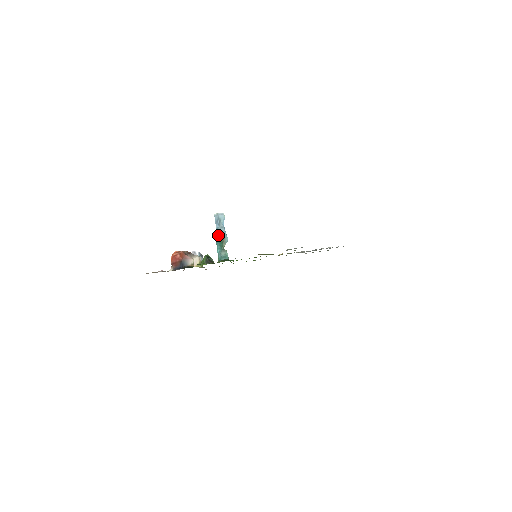
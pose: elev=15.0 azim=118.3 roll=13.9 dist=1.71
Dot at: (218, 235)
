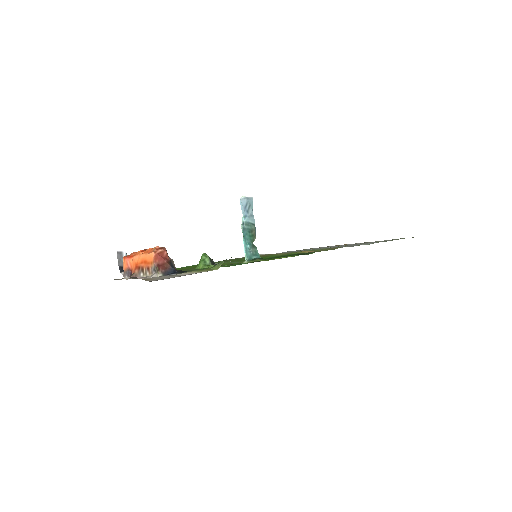
Dot at: (247, 225)
